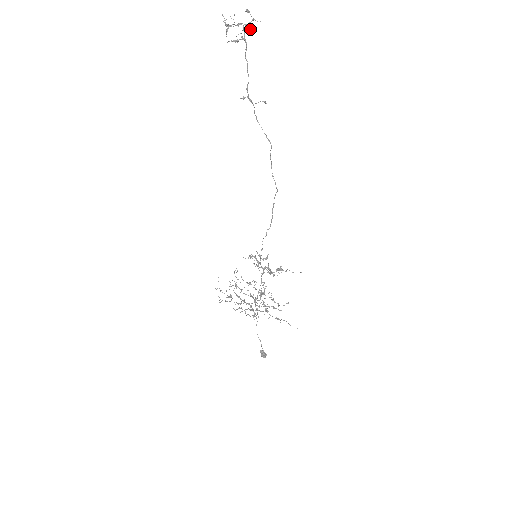
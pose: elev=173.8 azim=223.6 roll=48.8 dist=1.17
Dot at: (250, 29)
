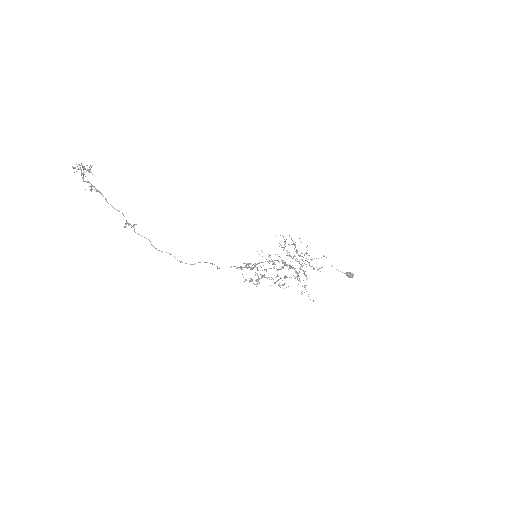
Dot at: occluded
